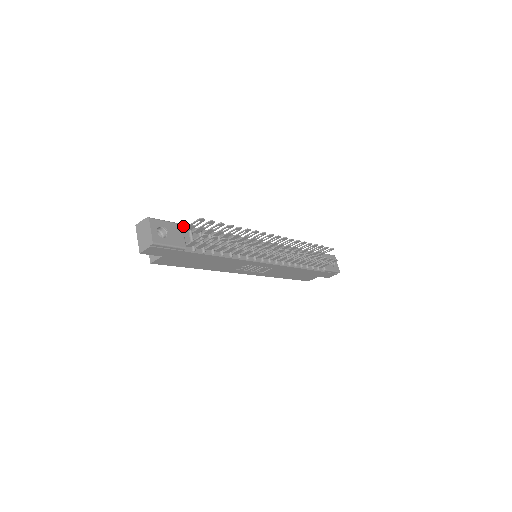
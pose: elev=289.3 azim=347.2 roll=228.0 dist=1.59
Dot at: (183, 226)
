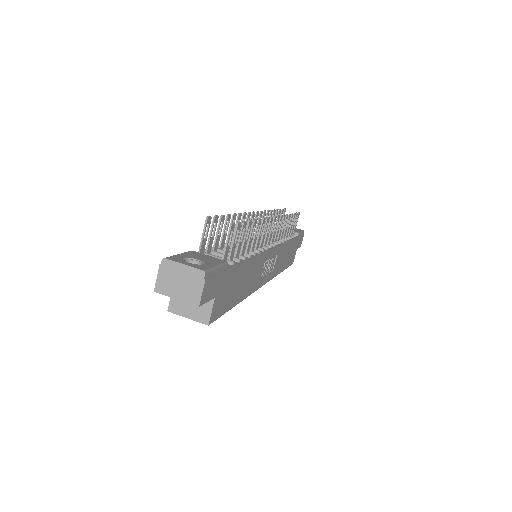
Dot at: occluded
